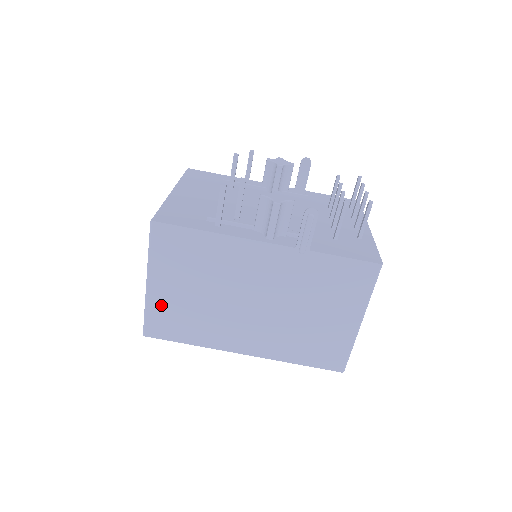
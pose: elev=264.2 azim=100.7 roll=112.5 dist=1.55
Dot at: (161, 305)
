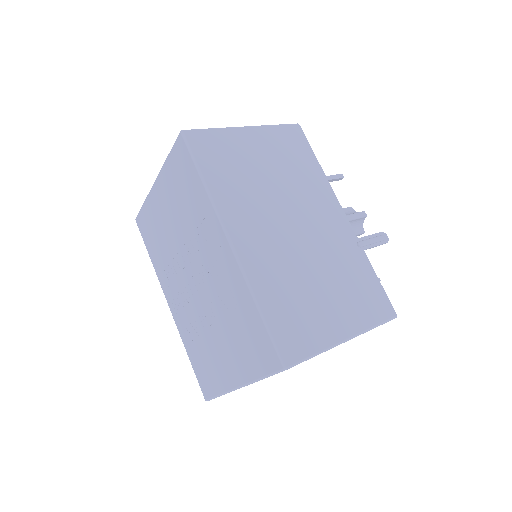
Dot at: (231, 142)
